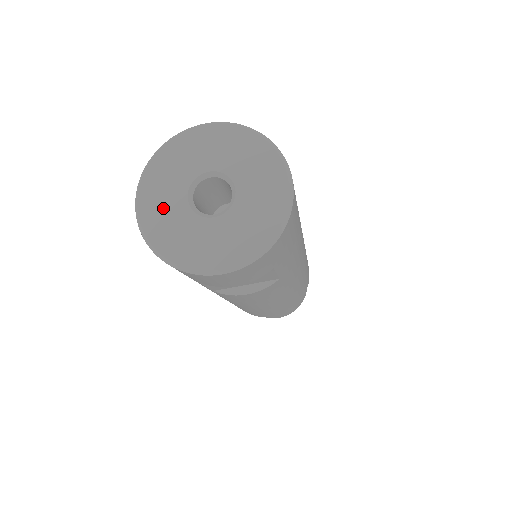
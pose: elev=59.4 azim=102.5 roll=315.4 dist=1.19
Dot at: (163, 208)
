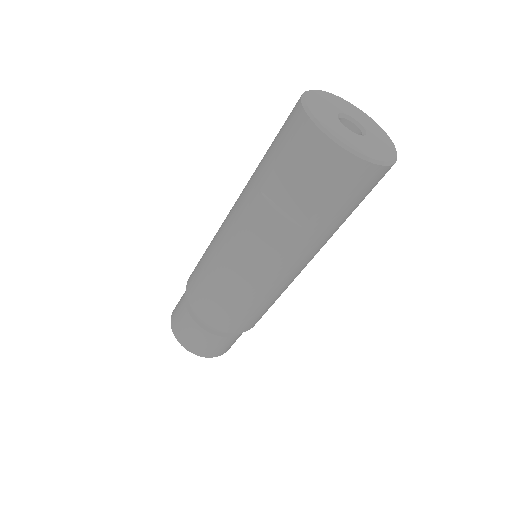
Dot at: (324, 102)
